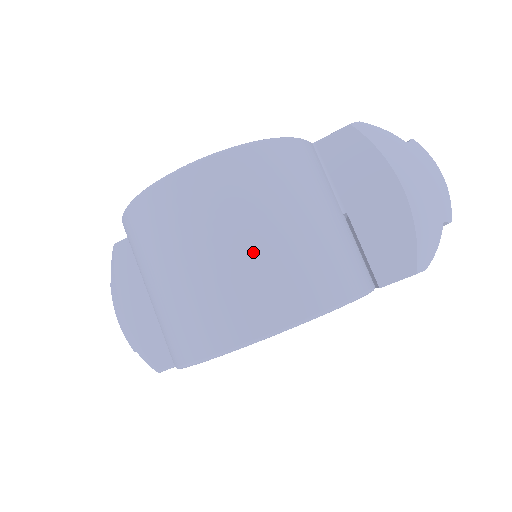
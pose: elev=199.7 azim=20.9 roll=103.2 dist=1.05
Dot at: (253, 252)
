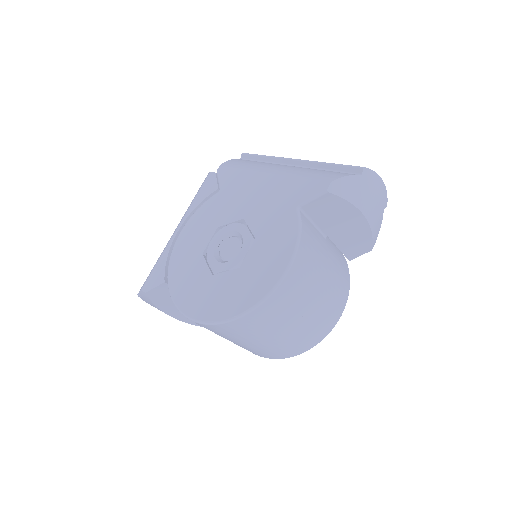
Dot at: (303, 323)
